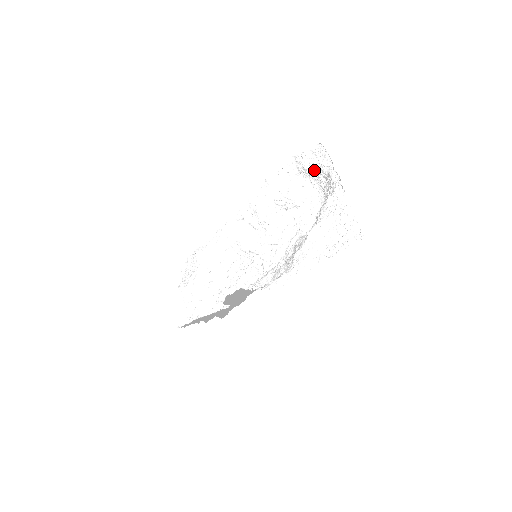
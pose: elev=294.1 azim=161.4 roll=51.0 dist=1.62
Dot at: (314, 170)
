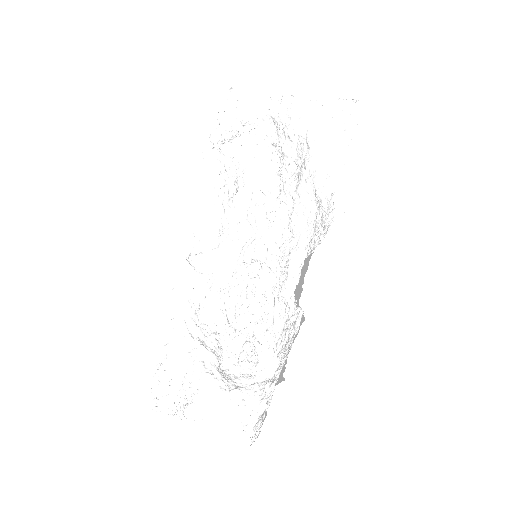
Dot at: (238, 125)
